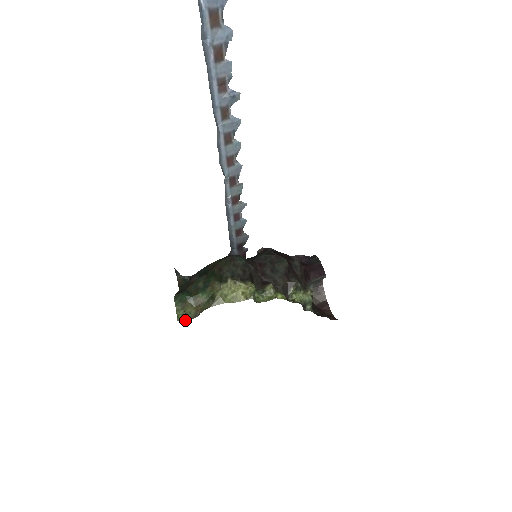
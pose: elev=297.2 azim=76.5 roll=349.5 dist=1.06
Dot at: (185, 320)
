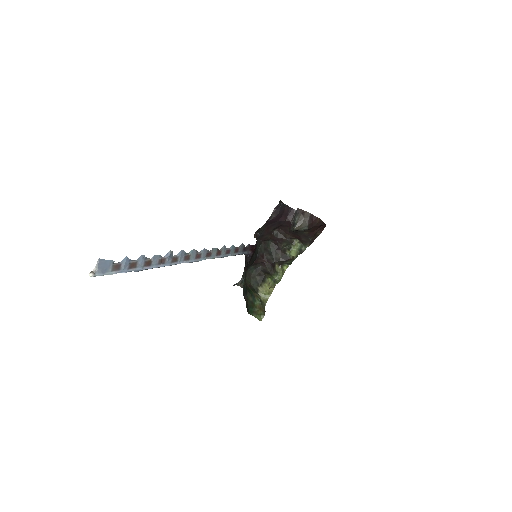
Dot at: occluded
